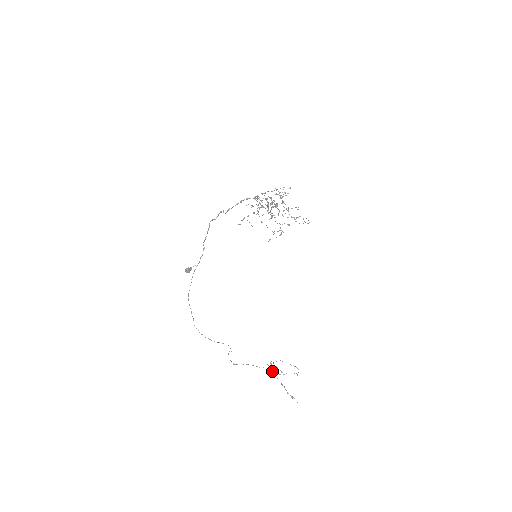
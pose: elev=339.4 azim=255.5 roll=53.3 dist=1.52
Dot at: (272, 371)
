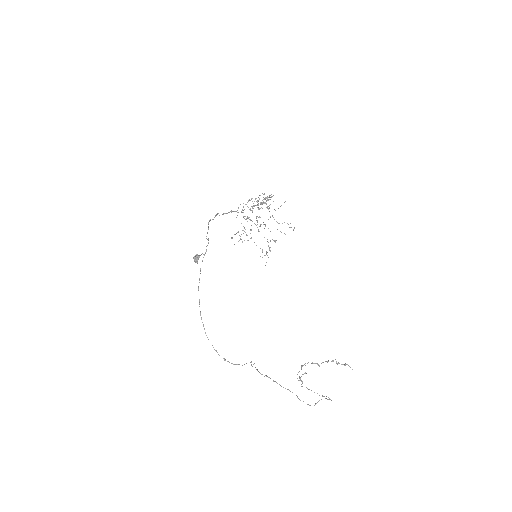
Dot at: occluded
